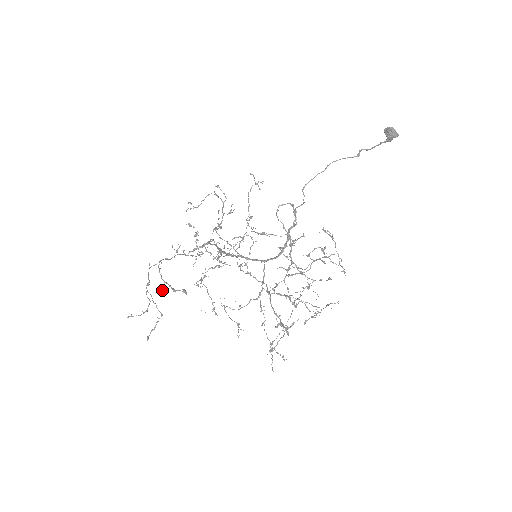
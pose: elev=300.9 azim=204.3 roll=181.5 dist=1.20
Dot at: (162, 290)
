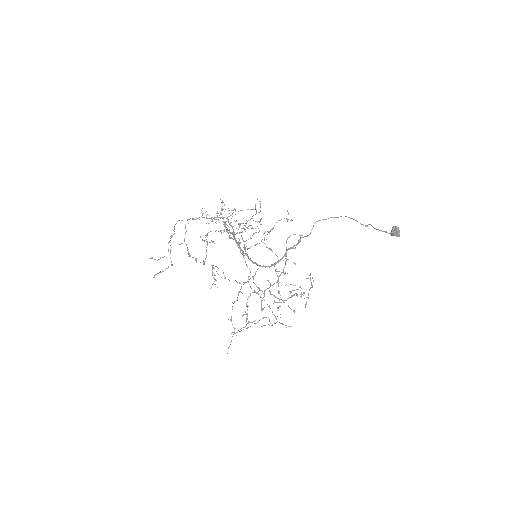
Dot at: occluded
